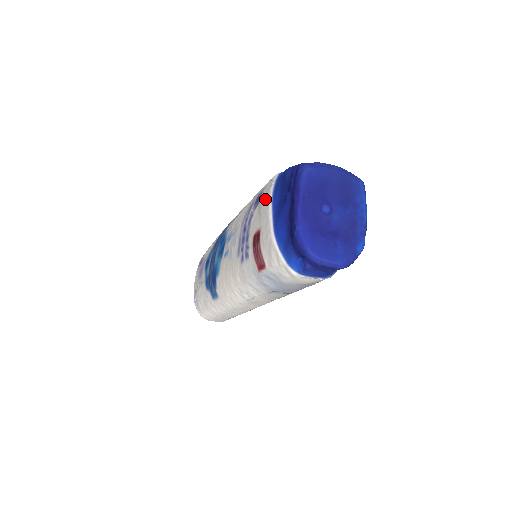
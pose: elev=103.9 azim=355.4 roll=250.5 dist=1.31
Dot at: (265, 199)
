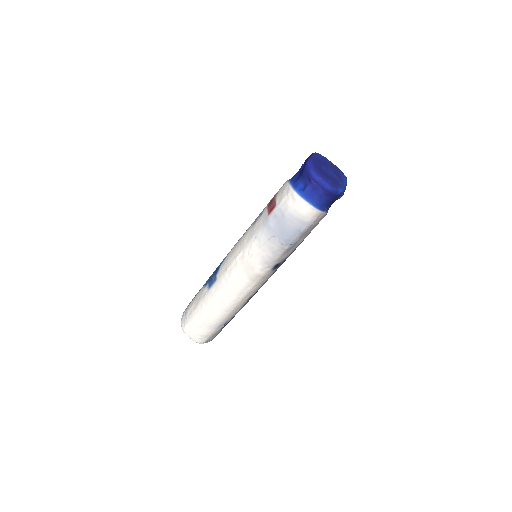
Dot at: occluded
